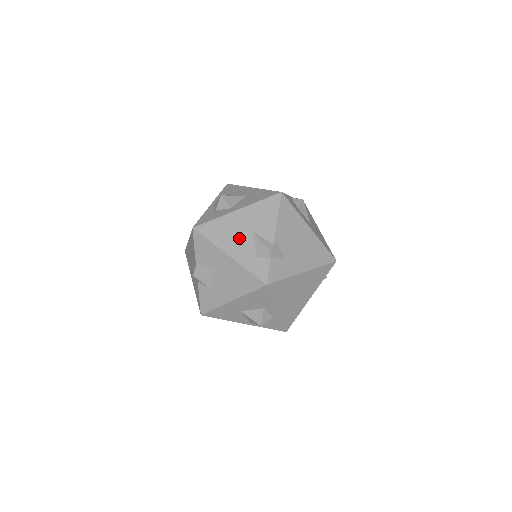
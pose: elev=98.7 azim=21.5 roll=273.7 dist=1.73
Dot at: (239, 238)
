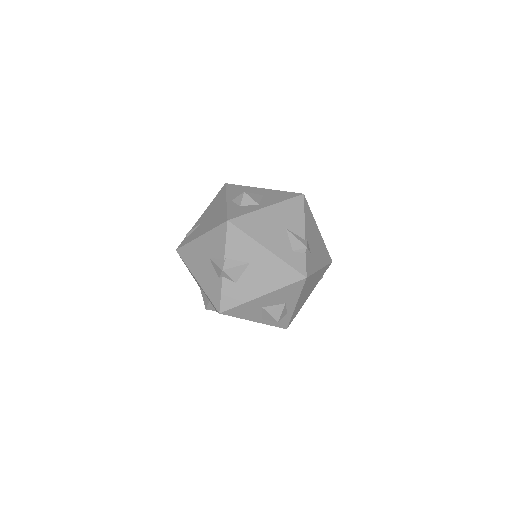
Dot at: (274, 233)
